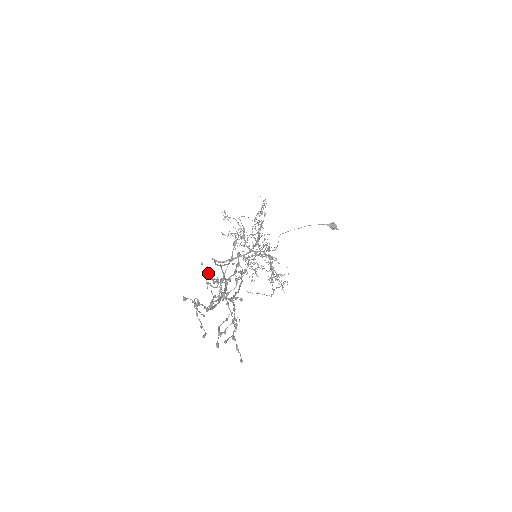
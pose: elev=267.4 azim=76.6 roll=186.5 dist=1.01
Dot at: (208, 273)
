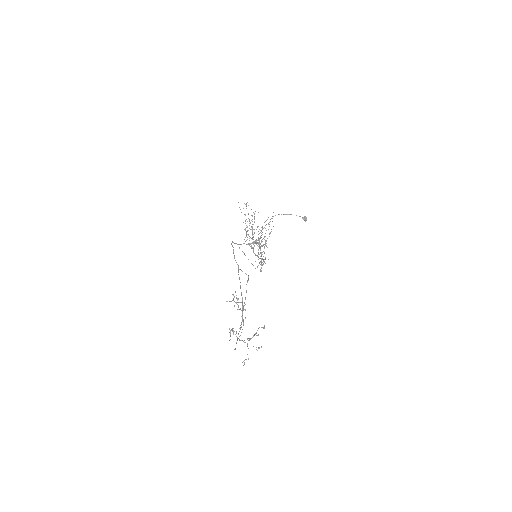
Dot at: occluded
